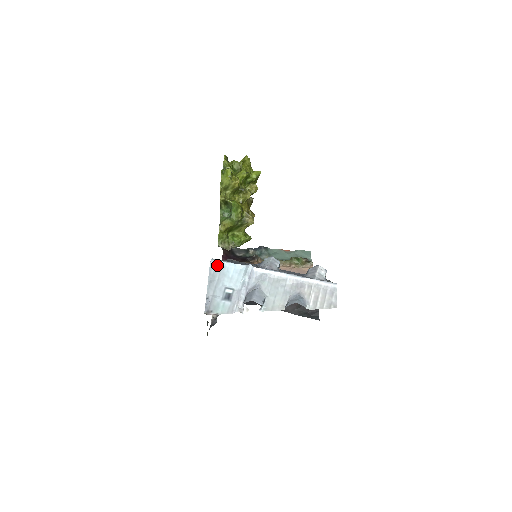
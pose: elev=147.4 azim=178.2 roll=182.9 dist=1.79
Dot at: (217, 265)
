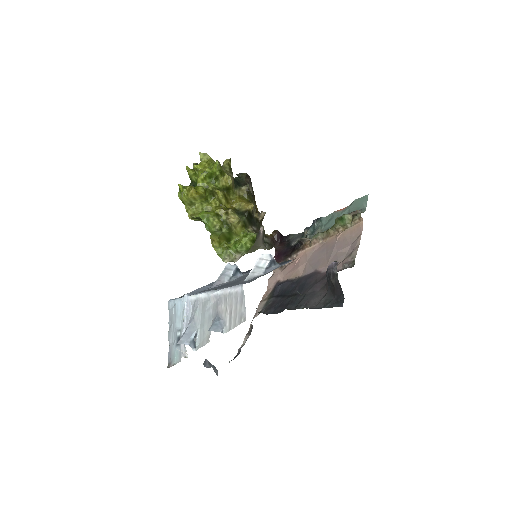
Dot at: (172, 306)
